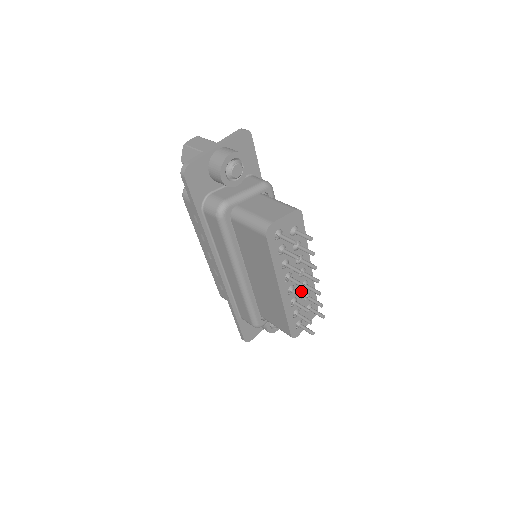
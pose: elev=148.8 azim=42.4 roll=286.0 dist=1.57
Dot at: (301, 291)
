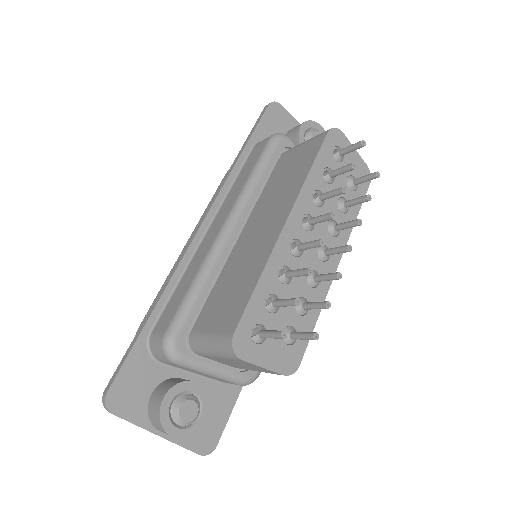
Dot at: (303, 280)
